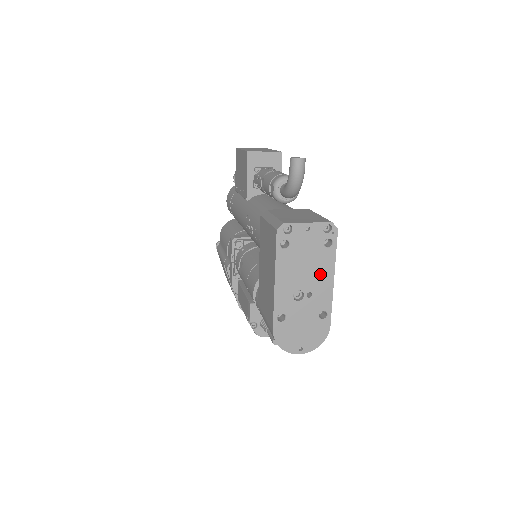
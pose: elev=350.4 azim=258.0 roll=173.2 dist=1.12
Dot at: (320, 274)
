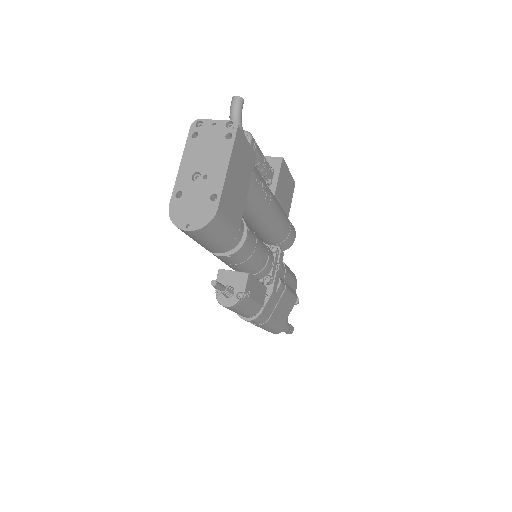
Dot at: (217, 160)
